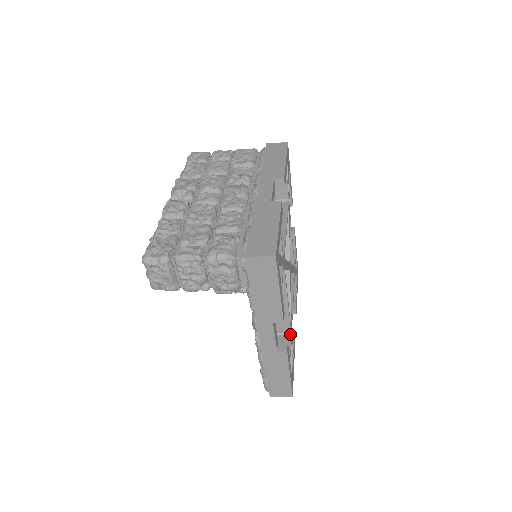
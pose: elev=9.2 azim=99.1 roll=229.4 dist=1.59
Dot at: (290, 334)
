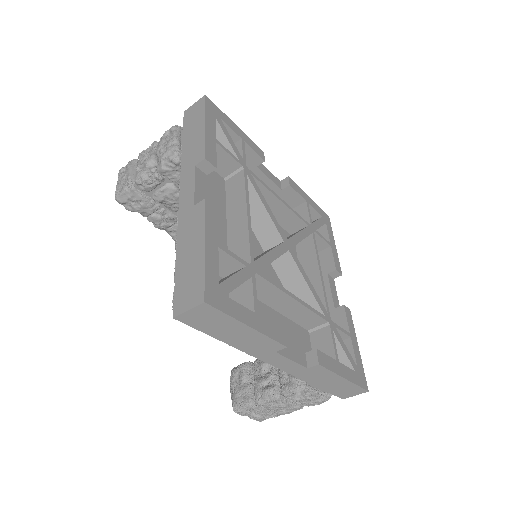
Dot at: (249, 264)
